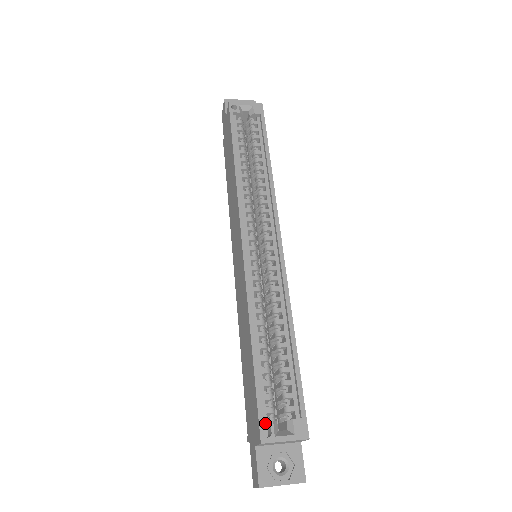
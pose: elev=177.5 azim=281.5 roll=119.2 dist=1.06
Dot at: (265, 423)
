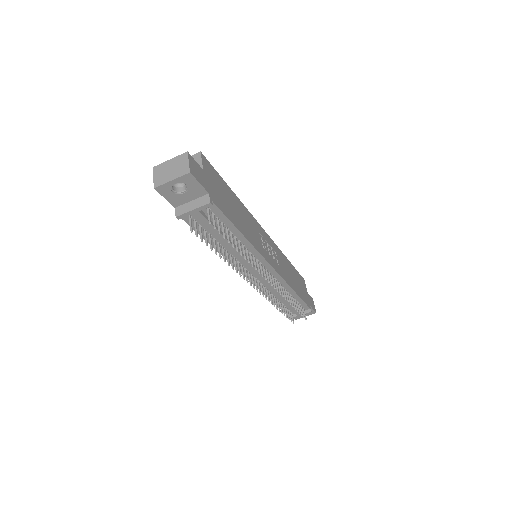
Dot at: occluded
